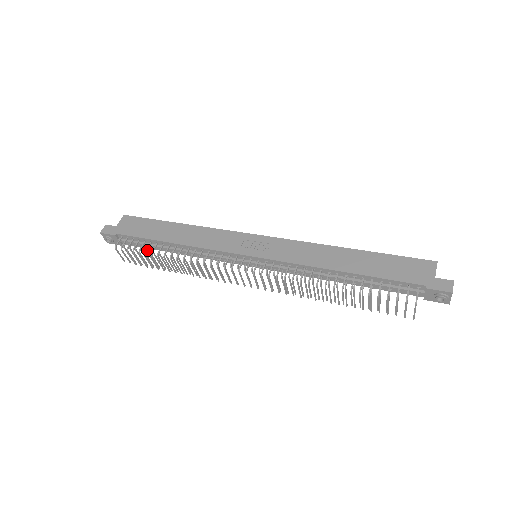
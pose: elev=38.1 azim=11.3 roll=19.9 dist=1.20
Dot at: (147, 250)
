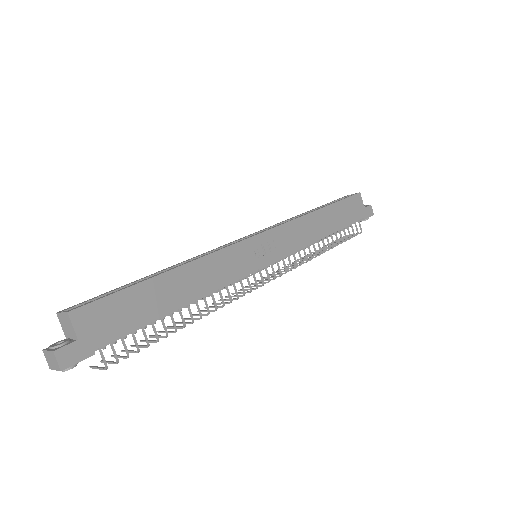
Dot at: occluded
